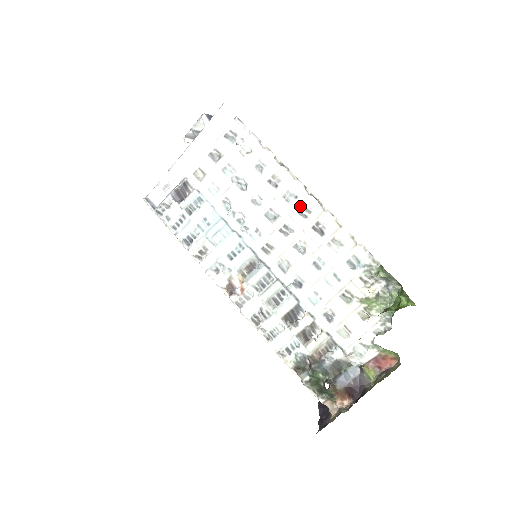
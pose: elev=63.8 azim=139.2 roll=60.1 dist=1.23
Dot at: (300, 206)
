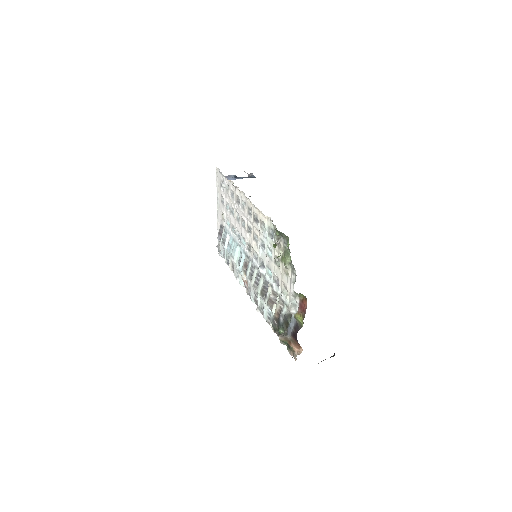
Dot at: (247, 209)
